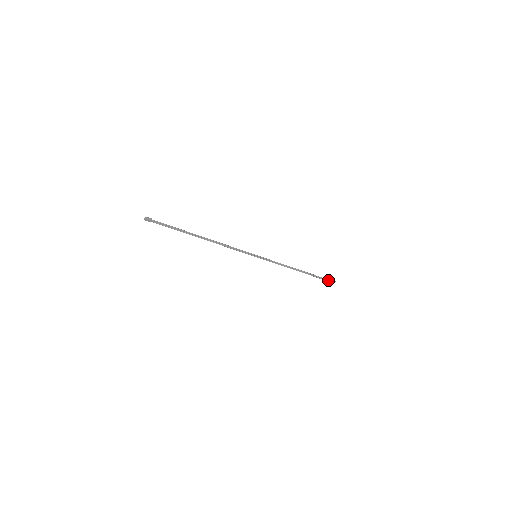
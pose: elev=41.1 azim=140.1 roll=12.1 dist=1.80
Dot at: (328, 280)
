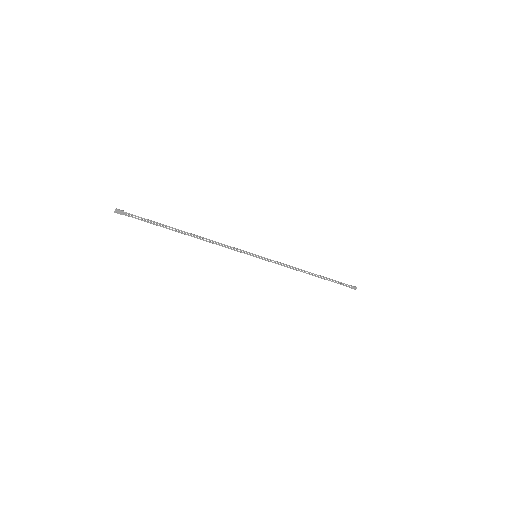
Dot at: occluded
